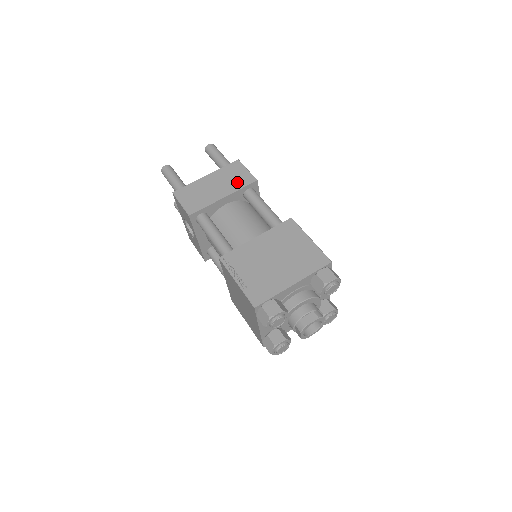
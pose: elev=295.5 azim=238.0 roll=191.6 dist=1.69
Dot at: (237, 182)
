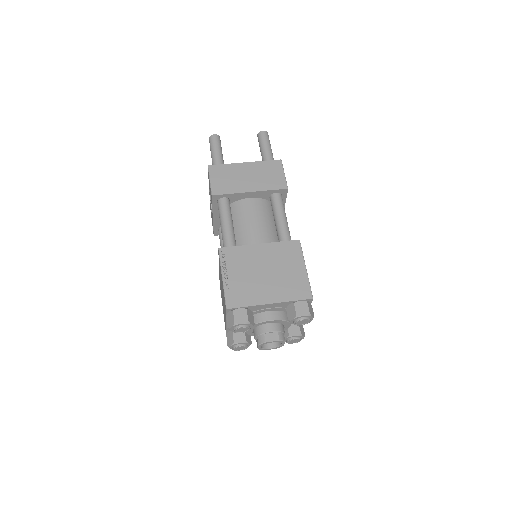
Dot at: (269, 182)
